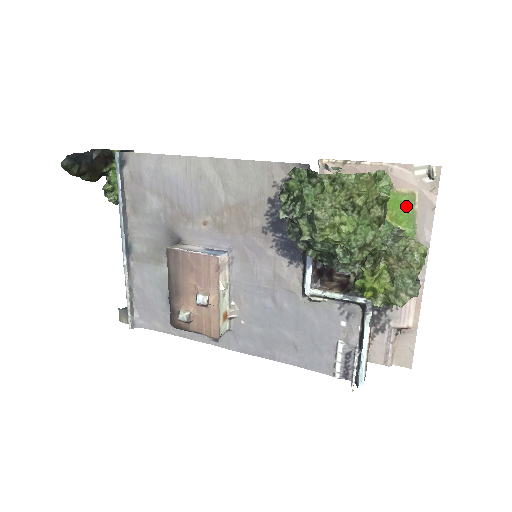
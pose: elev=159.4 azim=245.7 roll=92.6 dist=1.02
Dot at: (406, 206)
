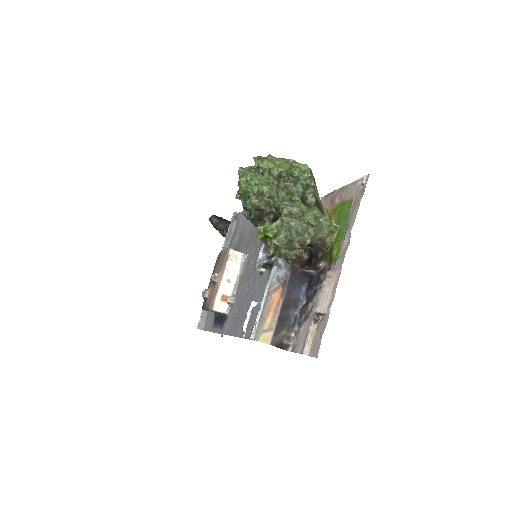
Dot at: (346, 209)
